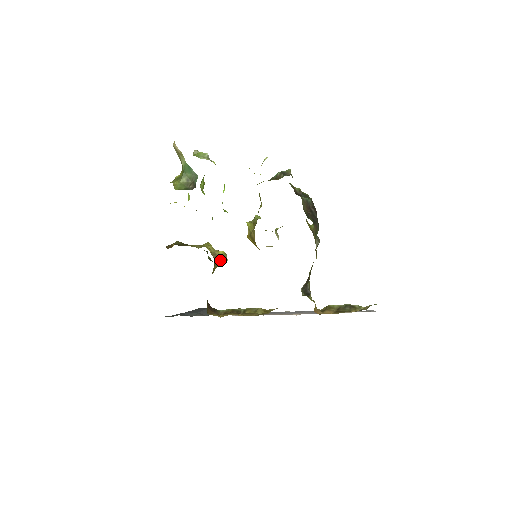
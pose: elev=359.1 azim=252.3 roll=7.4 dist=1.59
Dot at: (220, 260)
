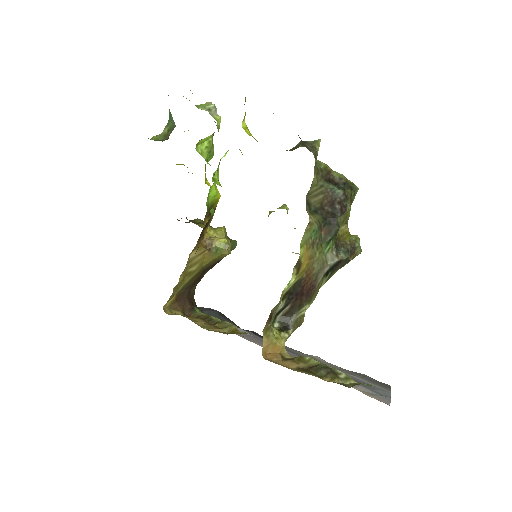
Dot at: (219, 250)
